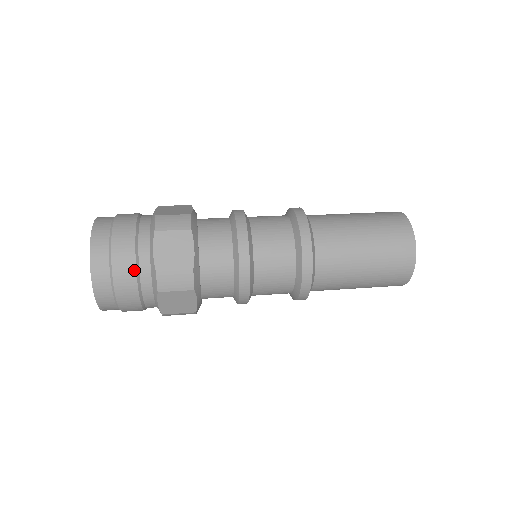
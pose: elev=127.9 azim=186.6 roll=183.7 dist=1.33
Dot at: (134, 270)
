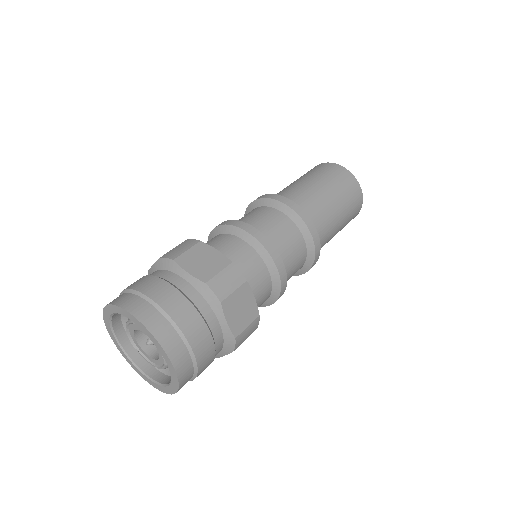
Dot at: (185, 299)
